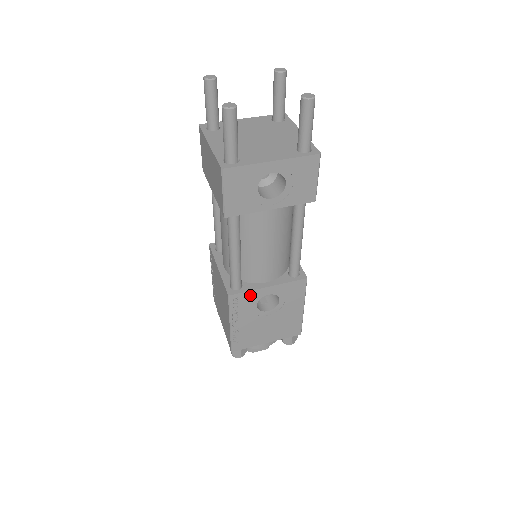
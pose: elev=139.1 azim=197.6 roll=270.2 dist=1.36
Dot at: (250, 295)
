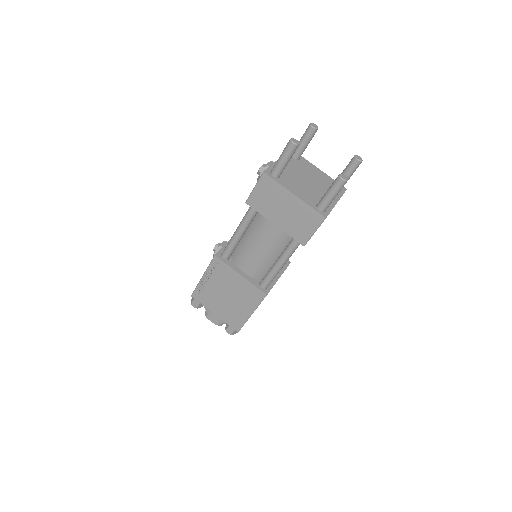
Dot at: occluded
